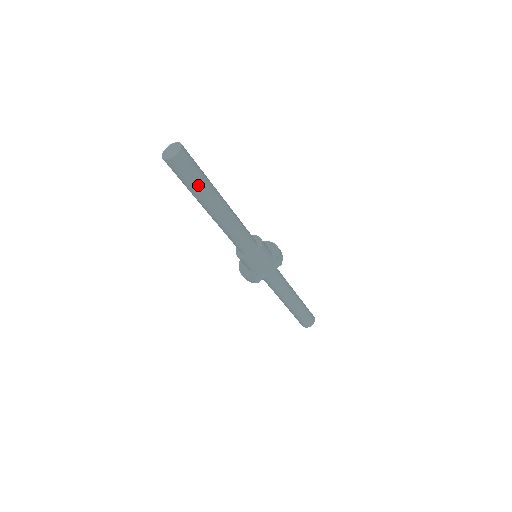
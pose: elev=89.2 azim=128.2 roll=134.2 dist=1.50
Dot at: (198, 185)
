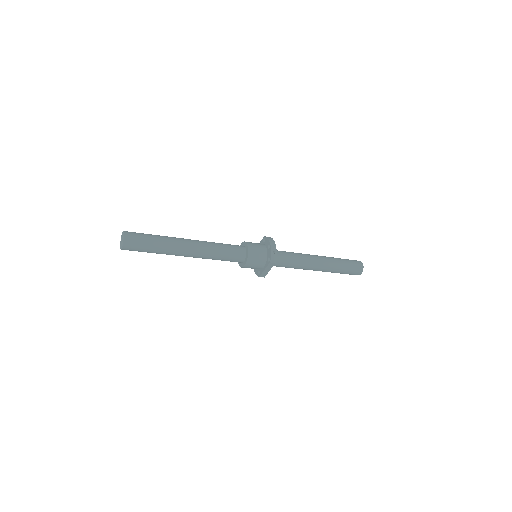
Dot at: (156, 252)
